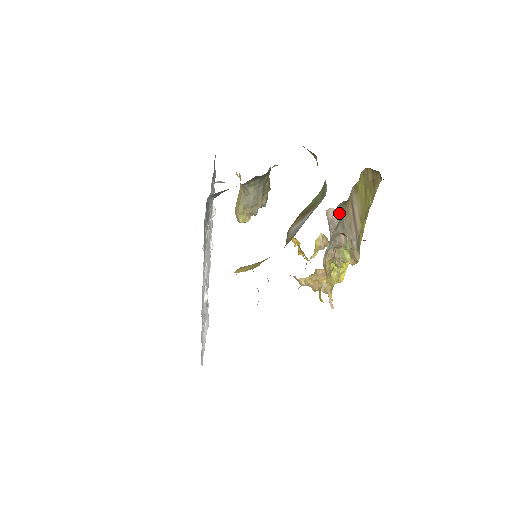
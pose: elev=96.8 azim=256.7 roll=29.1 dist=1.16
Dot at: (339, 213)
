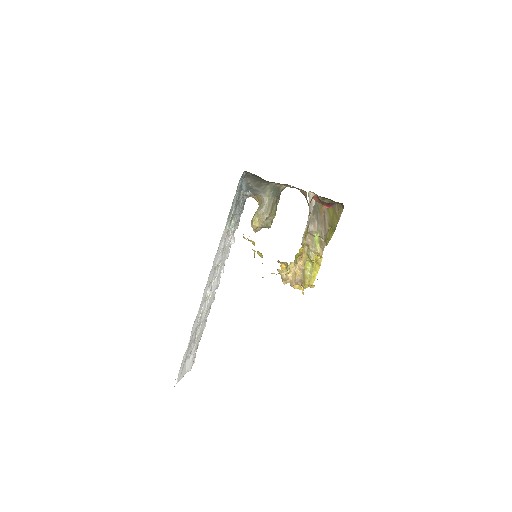
Dot at: (316, 205)
